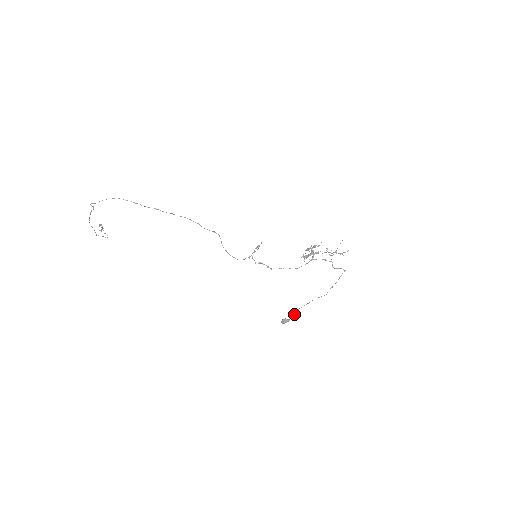
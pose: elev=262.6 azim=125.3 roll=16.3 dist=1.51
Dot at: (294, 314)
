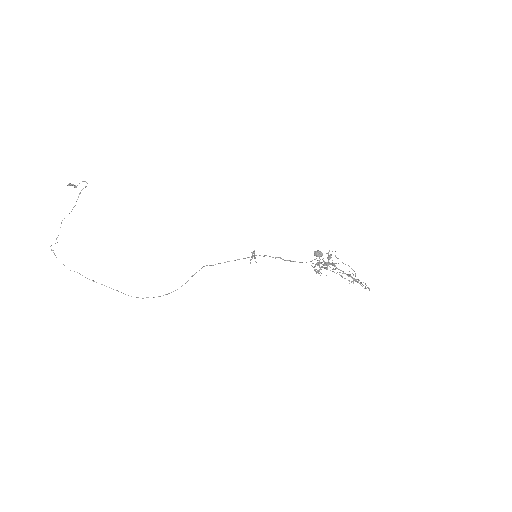
Dot at: occluded
